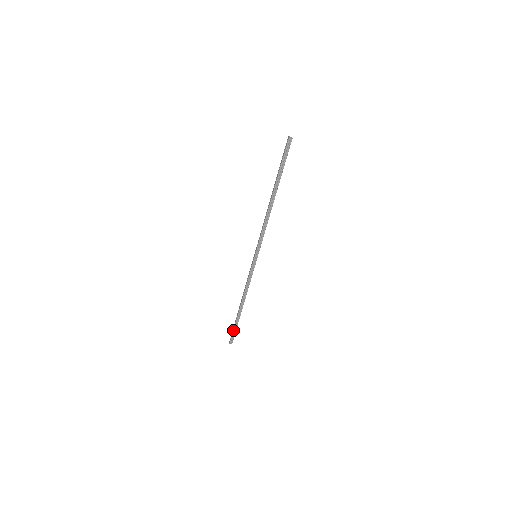
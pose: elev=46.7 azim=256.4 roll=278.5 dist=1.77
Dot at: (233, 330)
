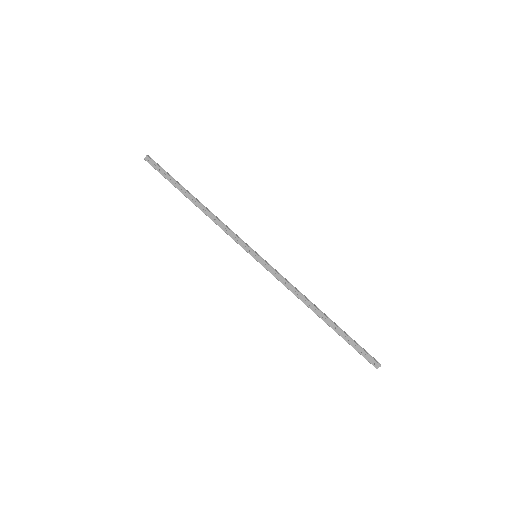
Dot at: occluded
